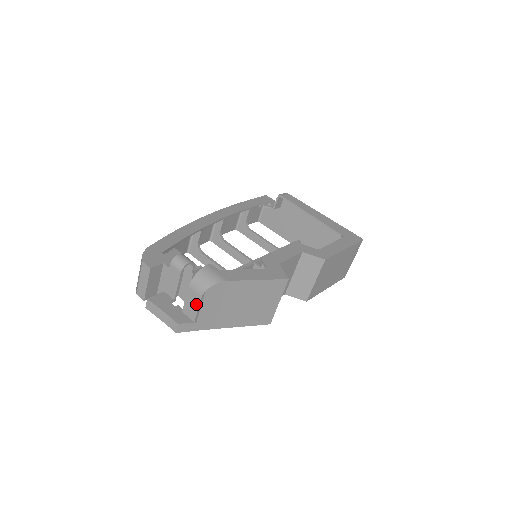
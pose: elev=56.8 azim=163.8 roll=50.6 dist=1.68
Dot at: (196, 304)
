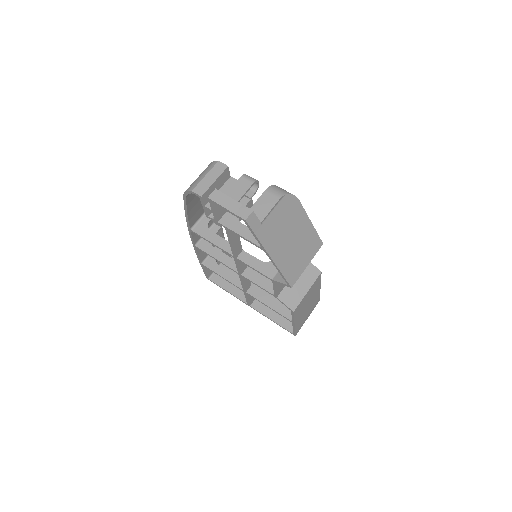
Dot at: (270, 205)
